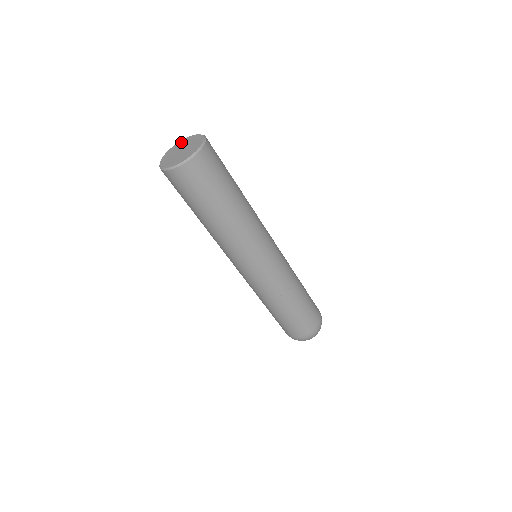
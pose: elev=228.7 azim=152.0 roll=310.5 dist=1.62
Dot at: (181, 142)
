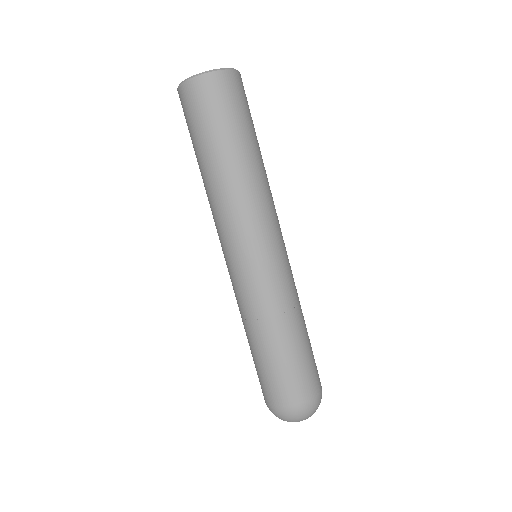
Dot at: occluded
